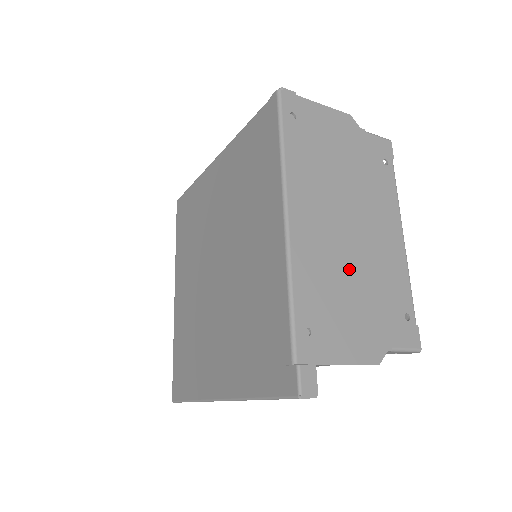
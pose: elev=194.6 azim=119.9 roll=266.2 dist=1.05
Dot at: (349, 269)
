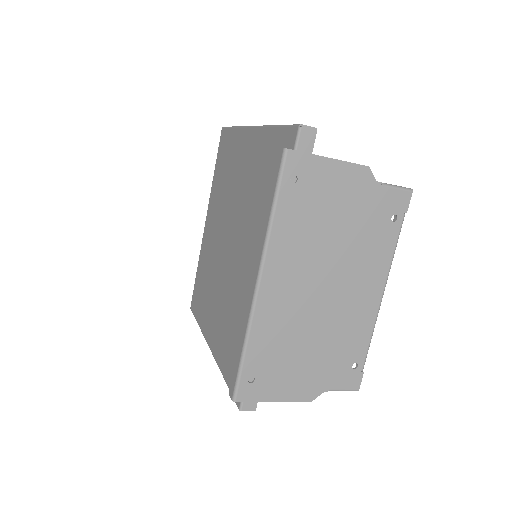
Dot at: (309, 329)
